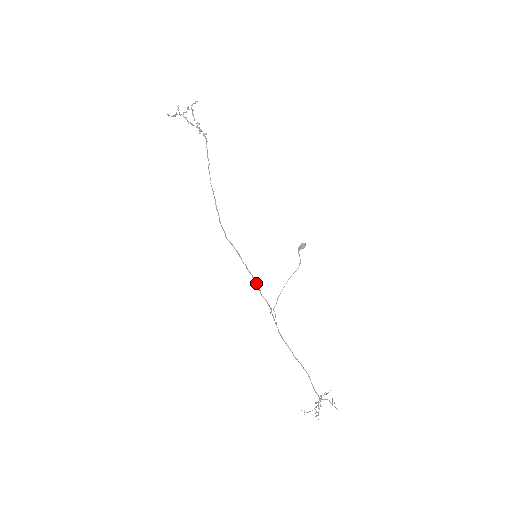
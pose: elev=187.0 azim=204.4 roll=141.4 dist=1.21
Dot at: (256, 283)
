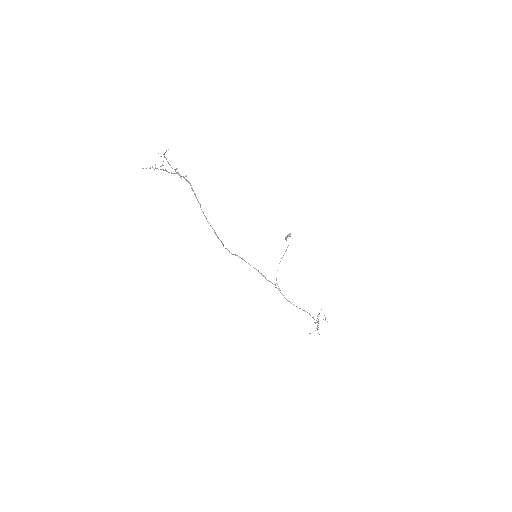
Dot at: (261, 273)
